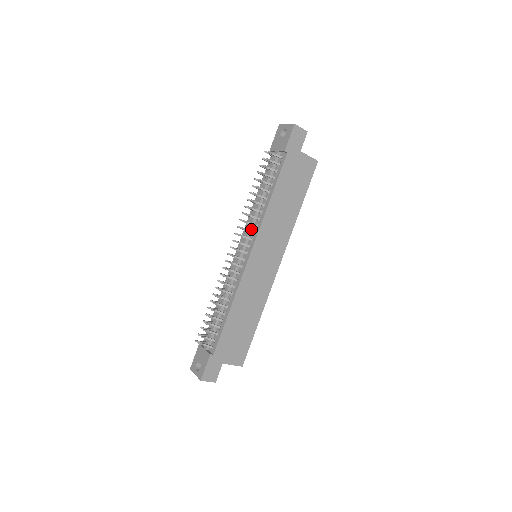
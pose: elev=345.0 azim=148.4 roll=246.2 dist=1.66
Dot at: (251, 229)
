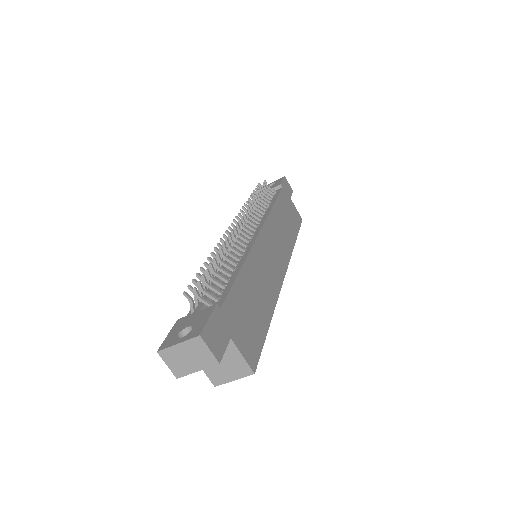
Dot at: occluded
